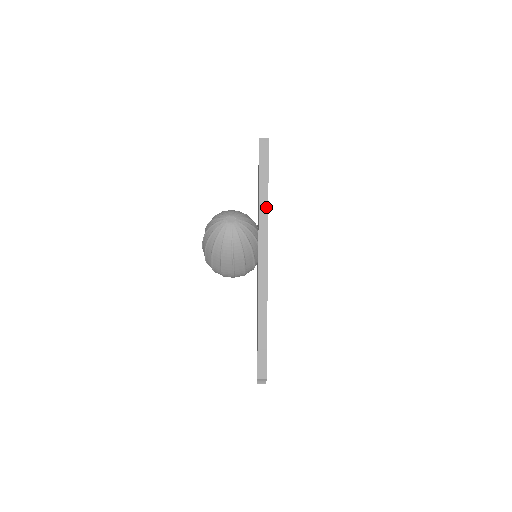
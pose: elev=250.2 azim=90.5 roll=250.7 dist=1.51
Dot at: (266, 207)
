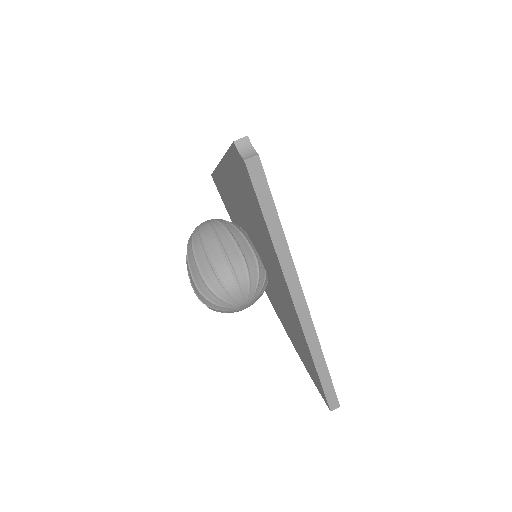
Dot at: occluded
